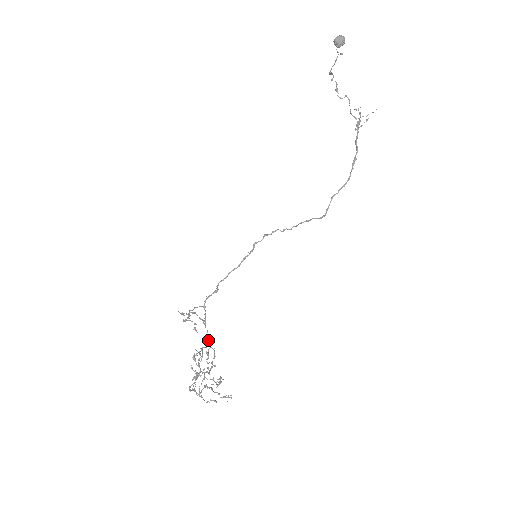
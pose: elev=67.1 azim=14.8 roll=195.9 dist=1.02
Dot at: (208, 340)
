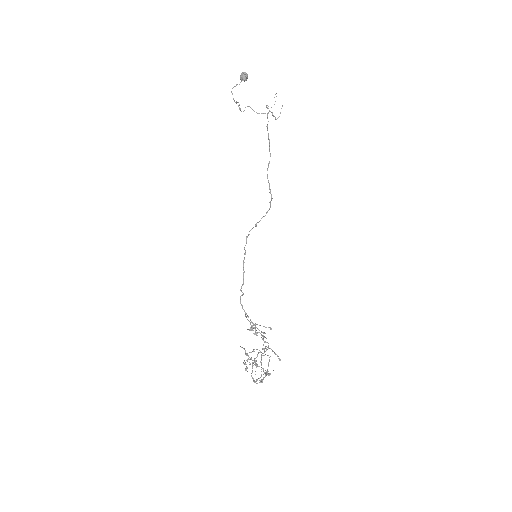
Dot at: (262, 338)
